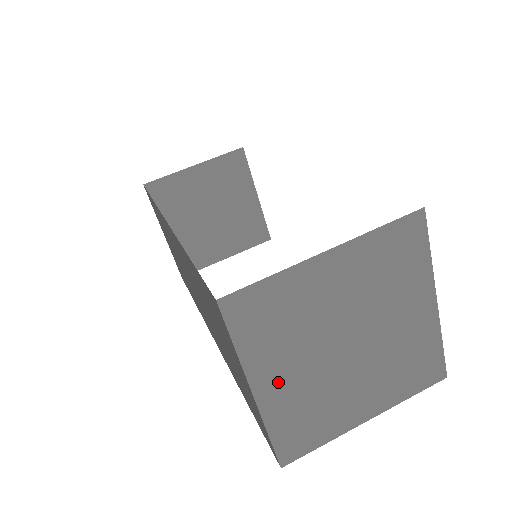
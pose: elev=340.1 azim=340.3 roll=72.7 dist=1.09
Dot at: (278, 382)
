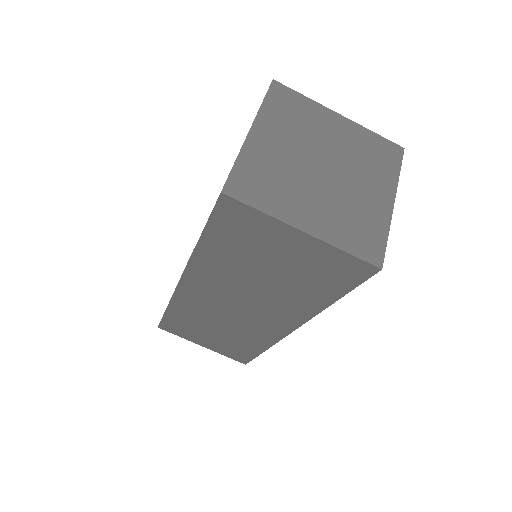
Dot at: (311, 215)
